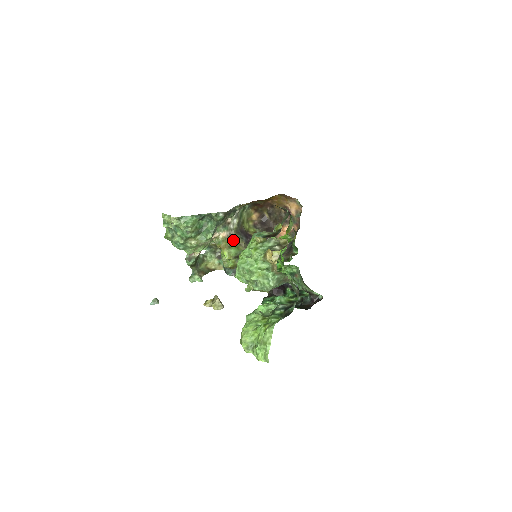
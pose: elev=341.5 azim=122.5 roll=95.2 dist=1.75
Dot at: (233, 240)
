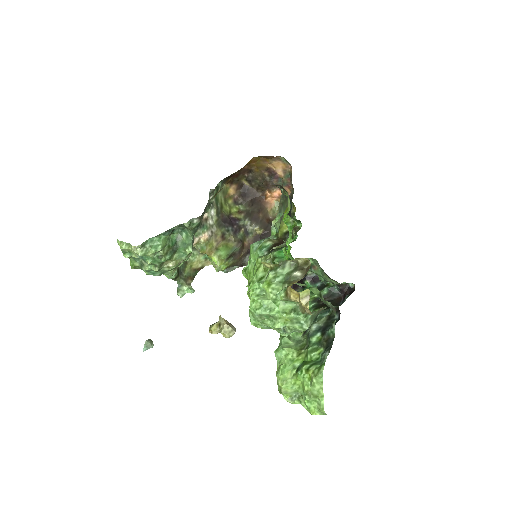
Dot at: (218, 238)
